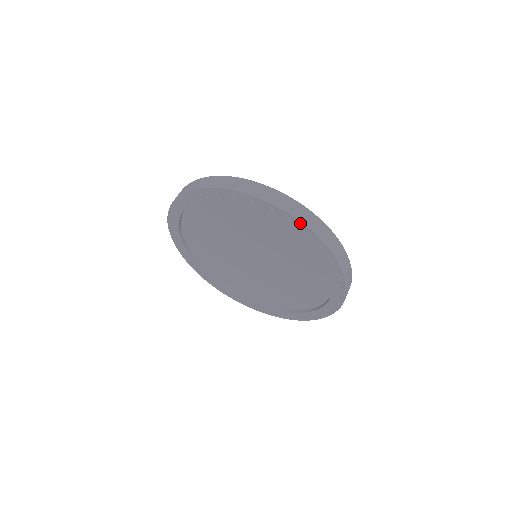
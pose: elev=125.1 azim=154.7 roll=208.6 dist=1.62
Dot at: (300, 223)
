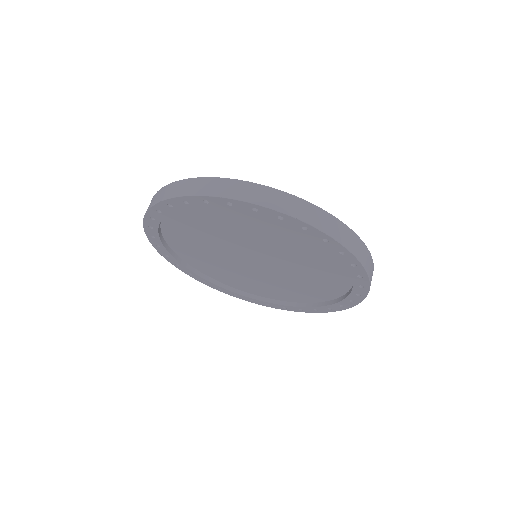
Dot at: (212, 198)
